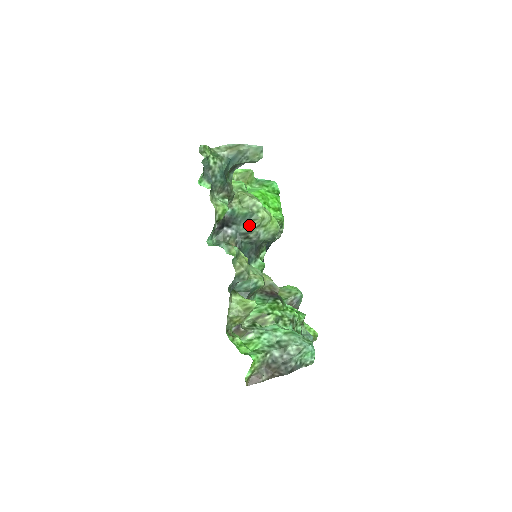
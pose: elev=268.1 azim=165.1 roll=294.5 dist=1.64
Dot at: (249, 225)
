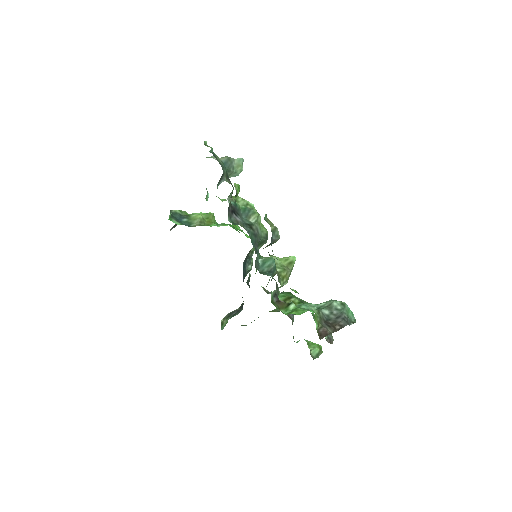
Dot at: (249, 220)
